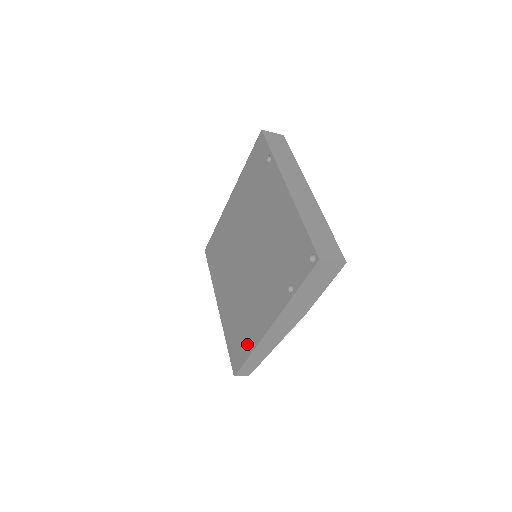
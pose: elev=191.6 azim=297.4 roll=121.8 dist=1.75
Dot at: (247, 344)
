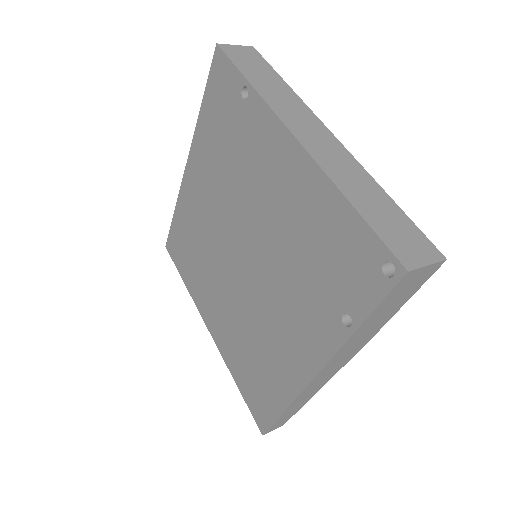
Dot at: (275, 394)
